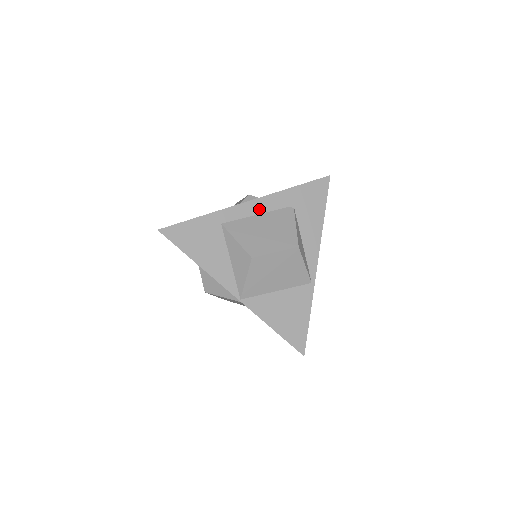
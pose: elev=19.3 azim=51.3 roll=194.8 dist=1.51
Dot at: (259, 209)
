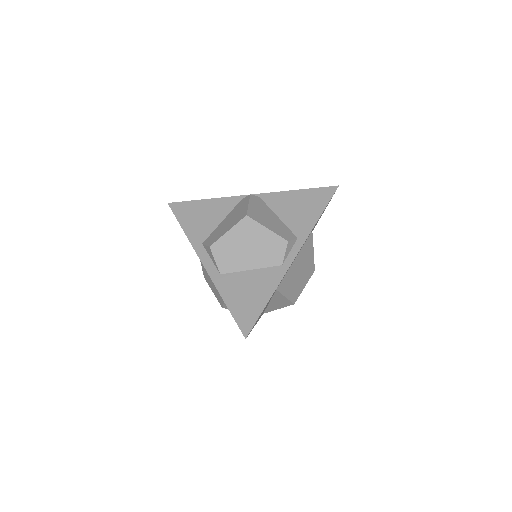
Dot at: occluded
